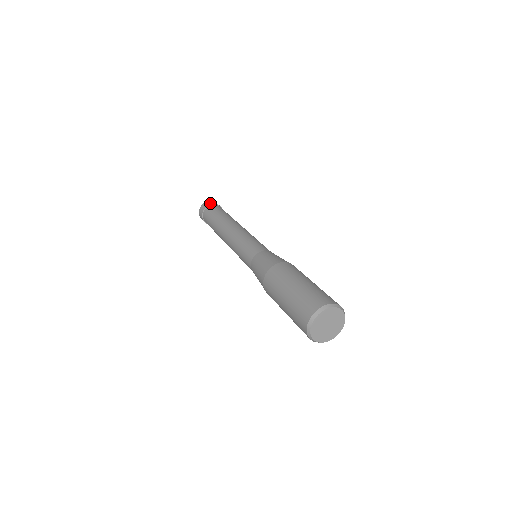
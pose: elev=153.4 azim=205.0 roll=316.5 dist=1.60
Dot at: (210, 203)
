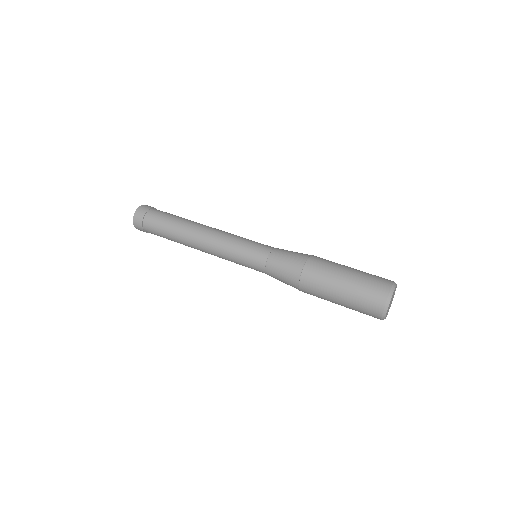
Dot at: (140, 218)
